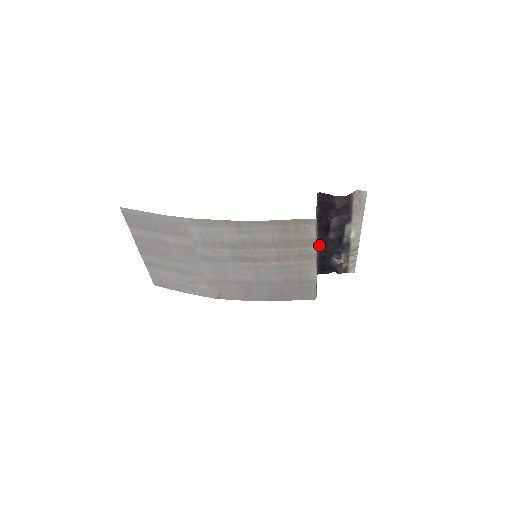
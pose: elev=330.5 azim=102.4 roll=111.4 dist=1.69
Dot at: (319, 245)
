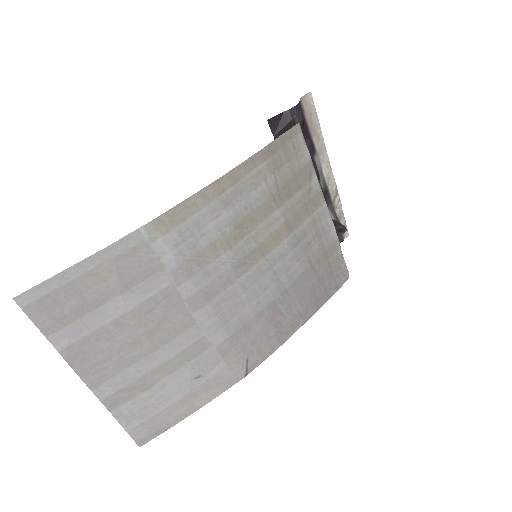
Dot at: occluded
